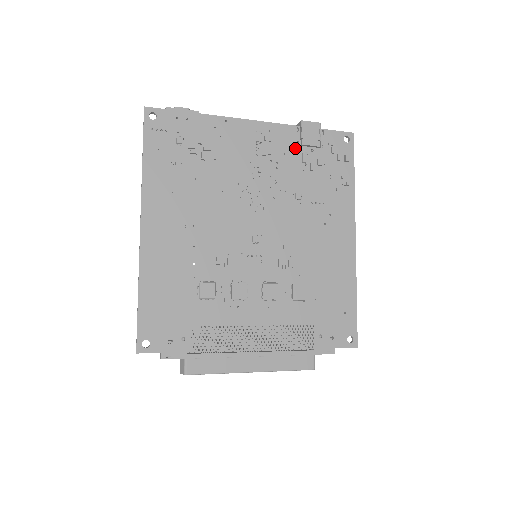
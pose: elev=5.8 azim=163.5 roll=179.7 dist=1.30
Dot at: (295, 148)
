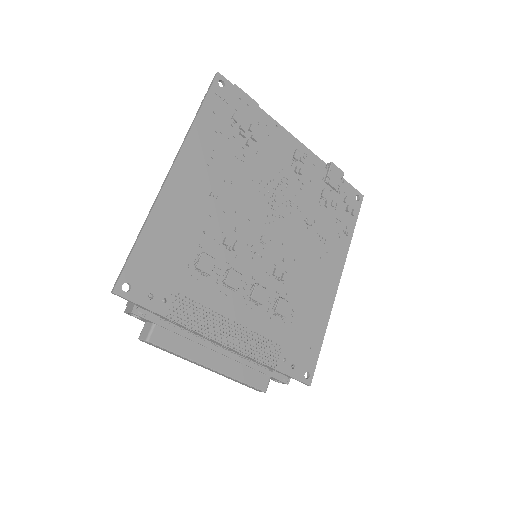
Dot at: (320, 181)
